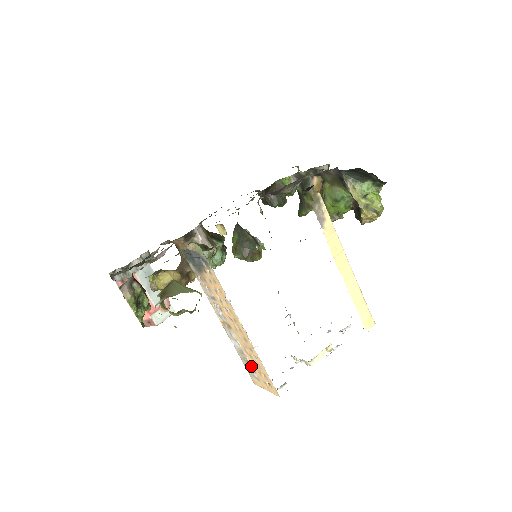
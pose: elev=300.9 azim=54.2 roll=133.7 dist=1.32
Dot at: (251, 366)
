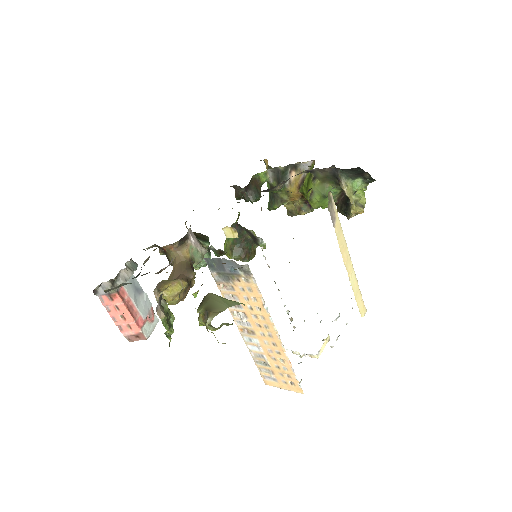
Dot at: (270, 368)
